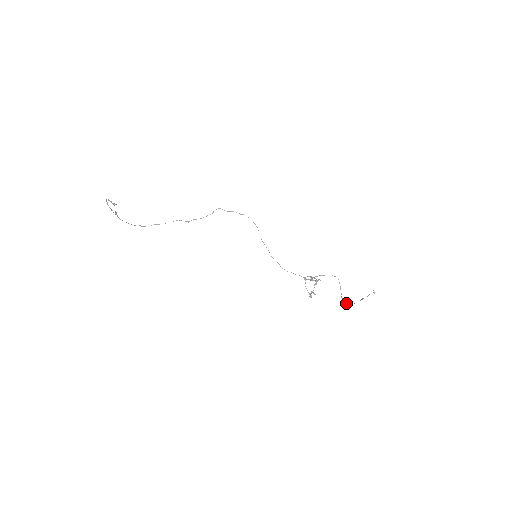
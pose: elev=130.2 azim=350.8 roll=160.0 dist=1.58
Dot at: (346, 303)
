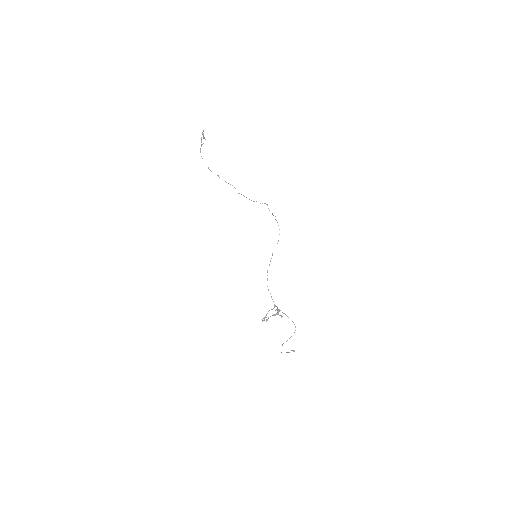
Dot at: occluded
